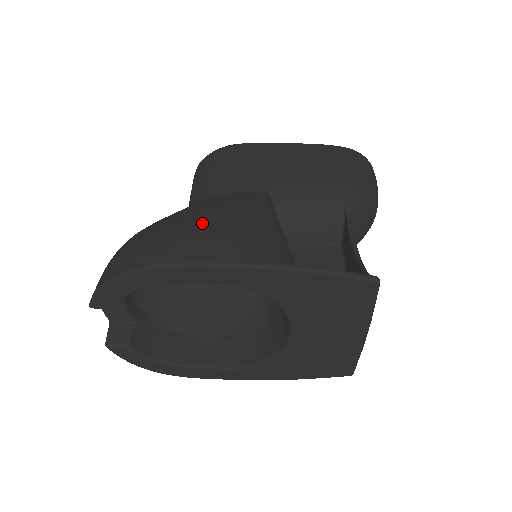
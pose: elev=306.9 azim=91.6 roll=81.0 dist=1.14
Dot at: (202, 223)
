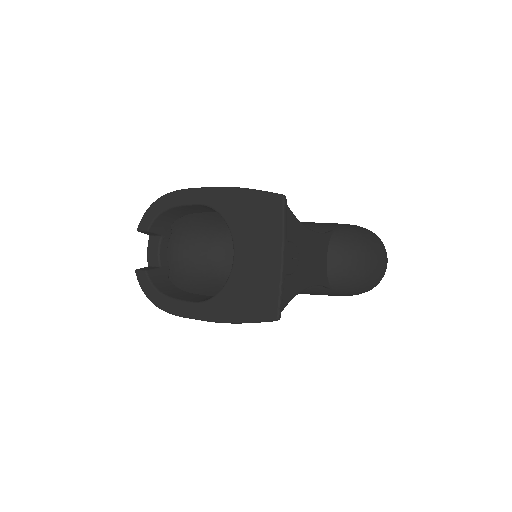
Dot at: occluded
